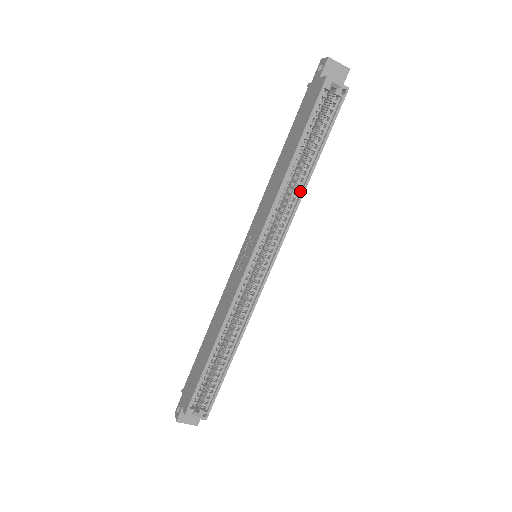
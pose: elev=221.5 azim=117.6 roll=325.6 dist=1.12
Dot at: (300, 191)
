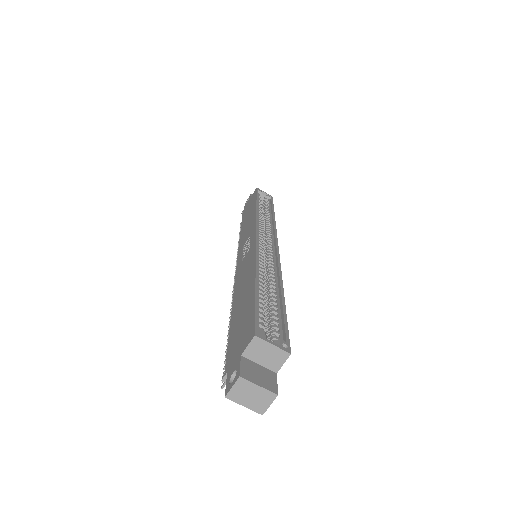
Dot at: (271, 221)
